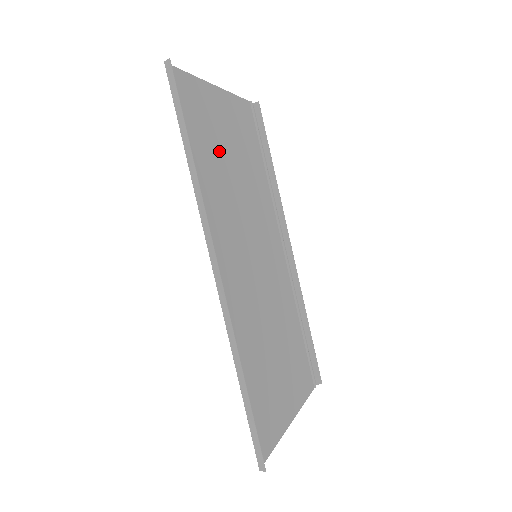
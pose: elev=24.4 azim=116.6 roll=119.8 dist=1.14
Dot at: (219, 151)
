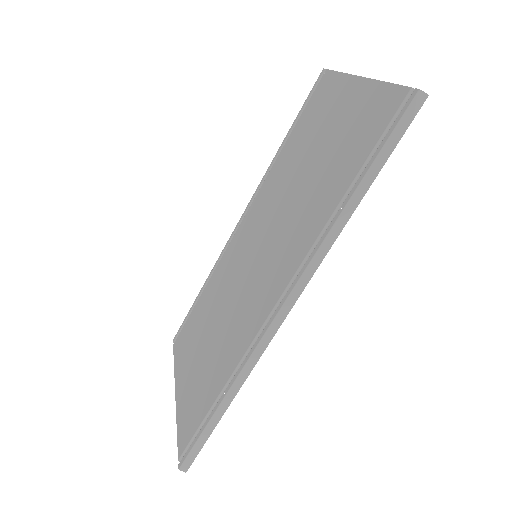
Dot at: (327, 161)
